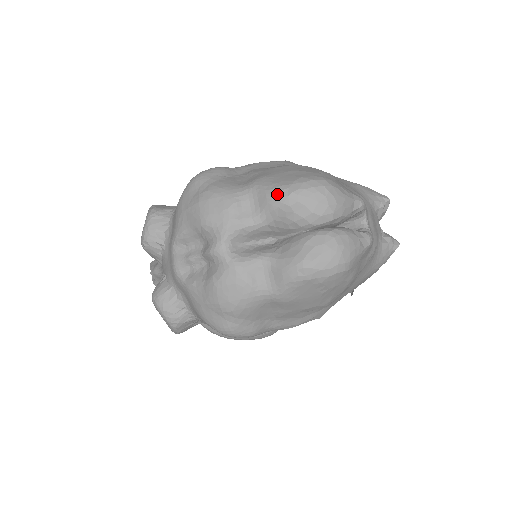
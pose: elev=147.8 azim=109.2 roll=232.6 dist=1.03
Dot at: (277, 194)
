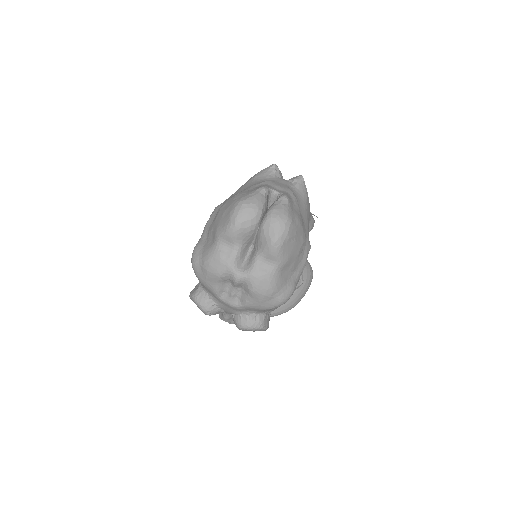
Dot at: (230, 230)
